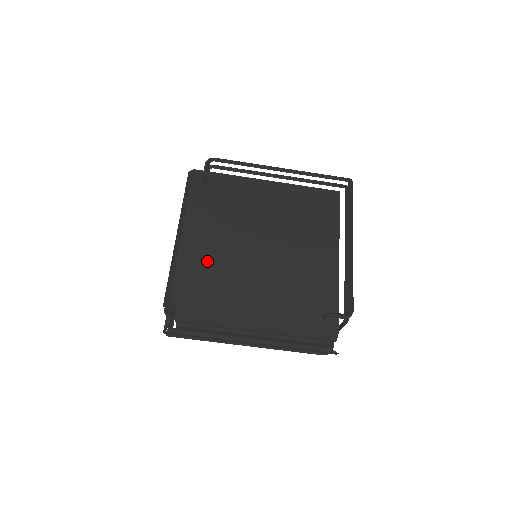
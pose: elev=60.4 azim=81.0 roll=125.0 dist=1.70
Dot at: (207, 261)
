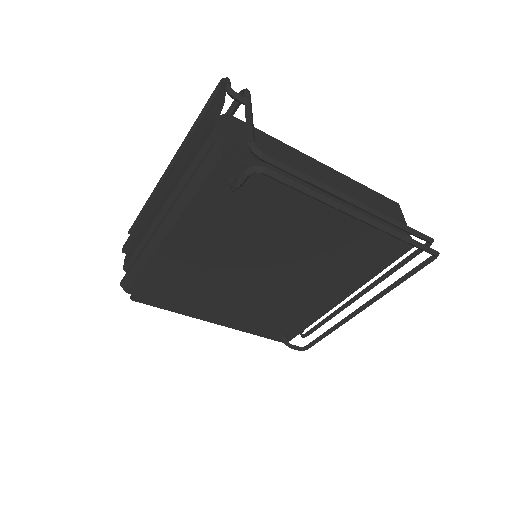
Dot at: (187, 270)
